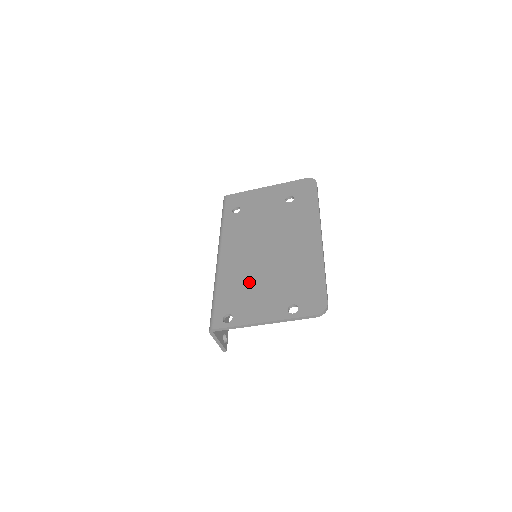
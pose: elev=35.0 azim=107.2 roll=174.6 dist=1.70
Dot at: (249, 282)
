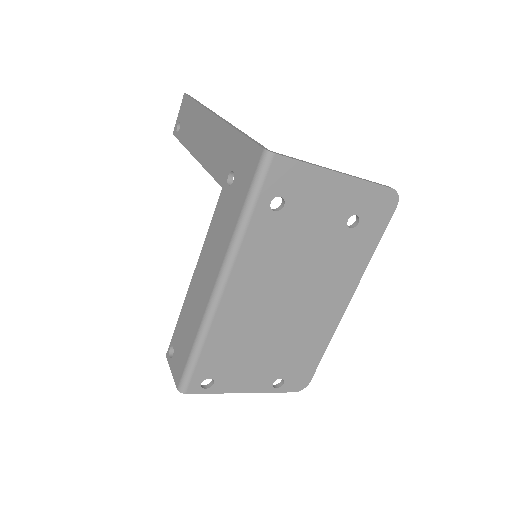
Dot at: (248, 344)
